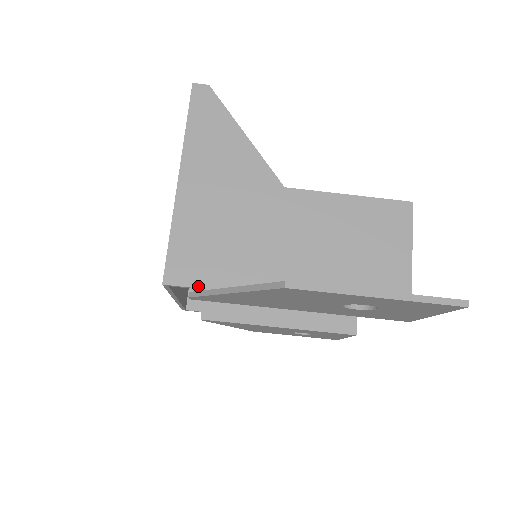
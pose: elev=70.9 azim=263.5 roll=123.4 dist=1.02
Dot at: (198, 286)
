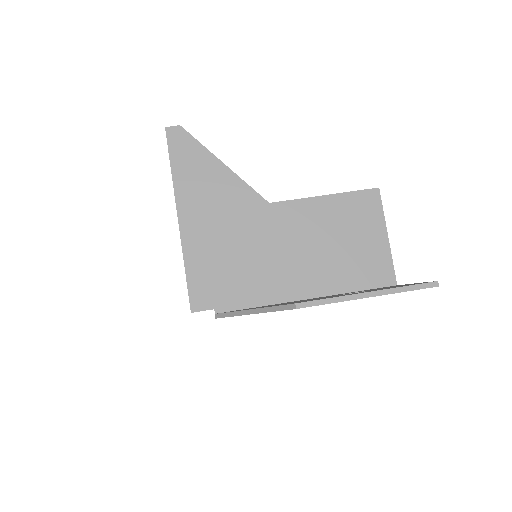
Dot at: (220, 306)
